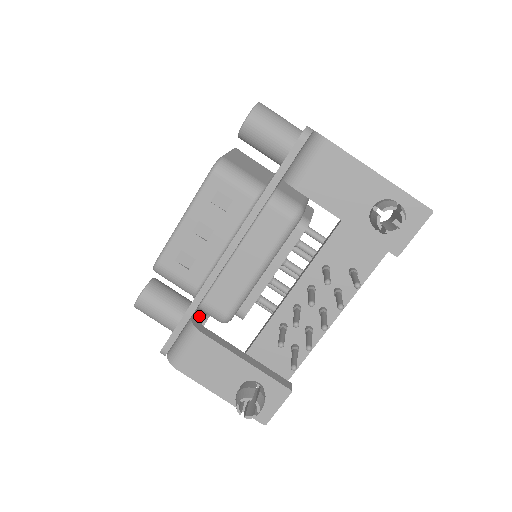
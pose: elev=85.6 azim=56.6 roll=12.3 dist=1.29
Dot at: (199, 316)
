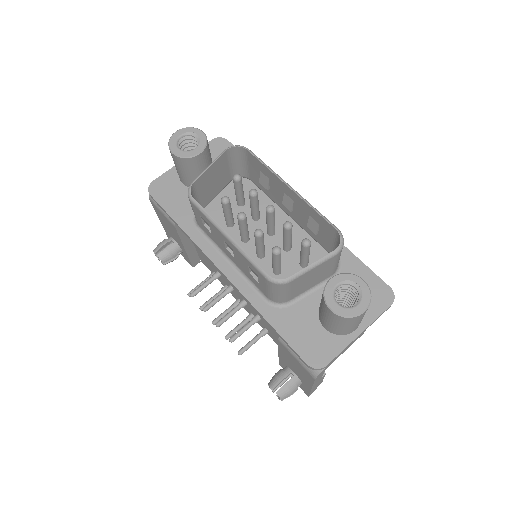
Dot at: occluded
